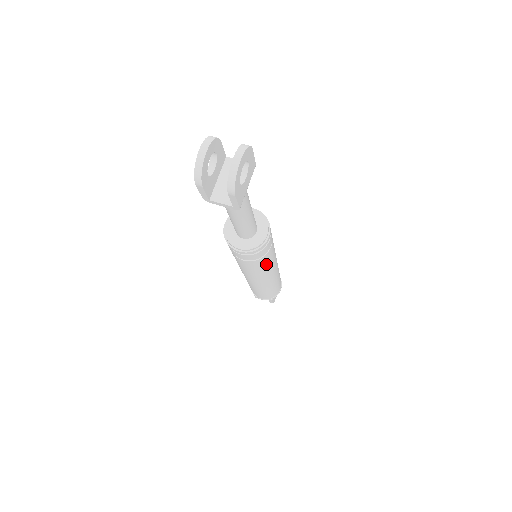
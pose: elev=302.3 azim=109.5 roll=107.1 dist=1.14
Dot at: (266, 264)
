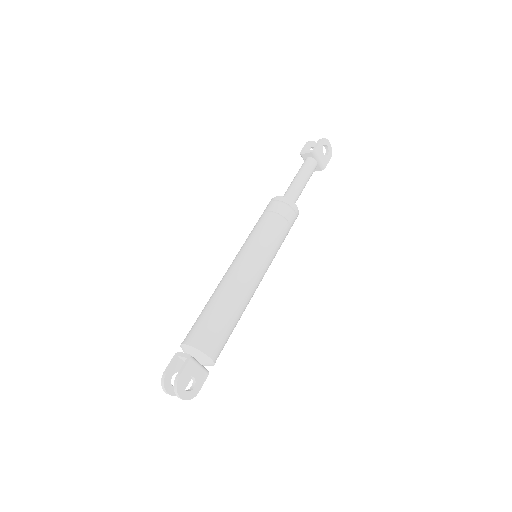
Dot at: (271, 235)
